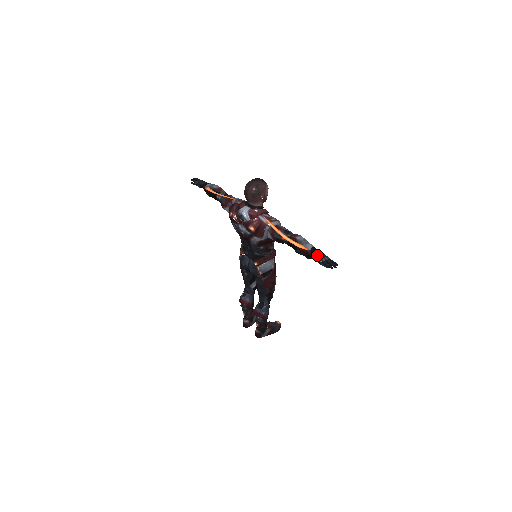
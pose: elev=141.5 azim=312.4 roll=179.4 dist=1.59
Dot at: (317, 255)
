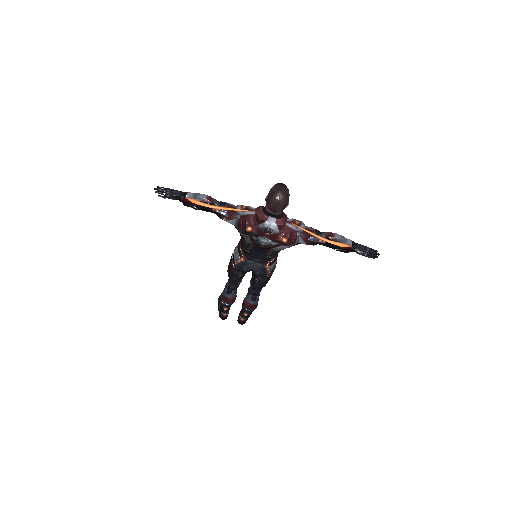
Dot at: (361, 249)
